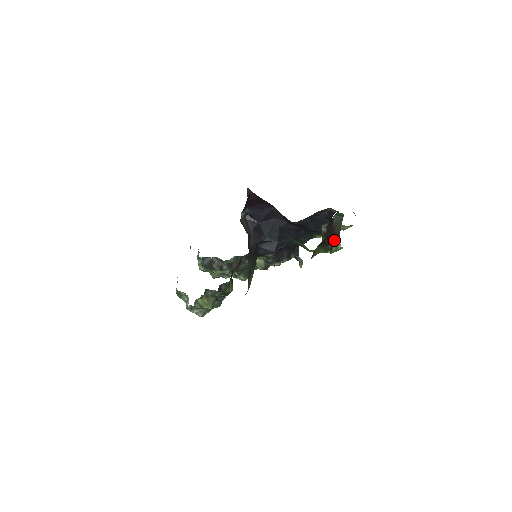
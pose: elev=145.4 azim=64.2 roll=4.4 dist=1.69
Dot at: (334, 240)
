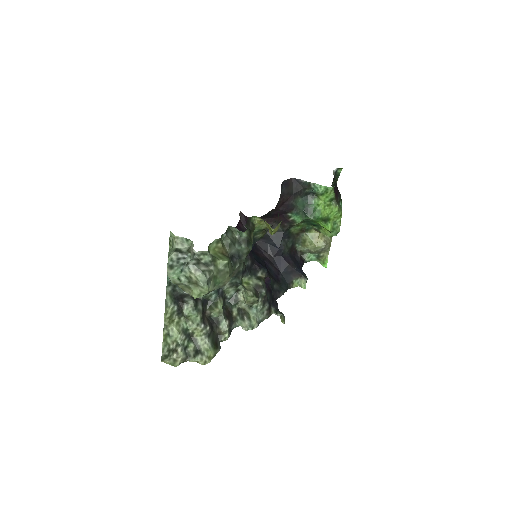
Dot at: (338, 197)
